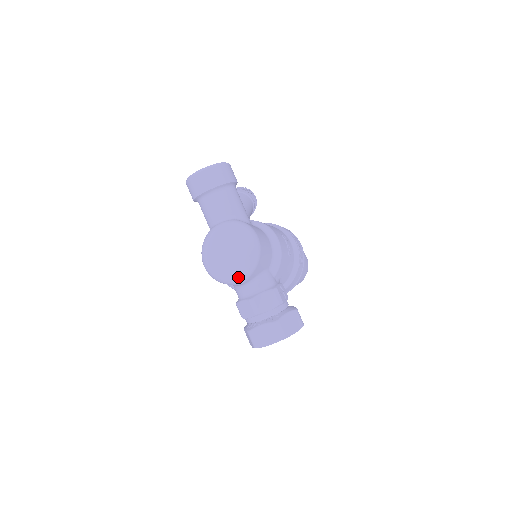
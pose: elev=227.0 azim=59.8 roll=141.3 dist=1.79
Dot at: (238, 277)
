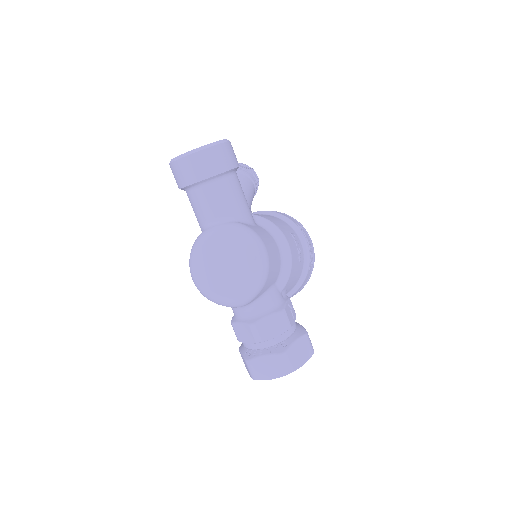
Dot at: (238, 301)
